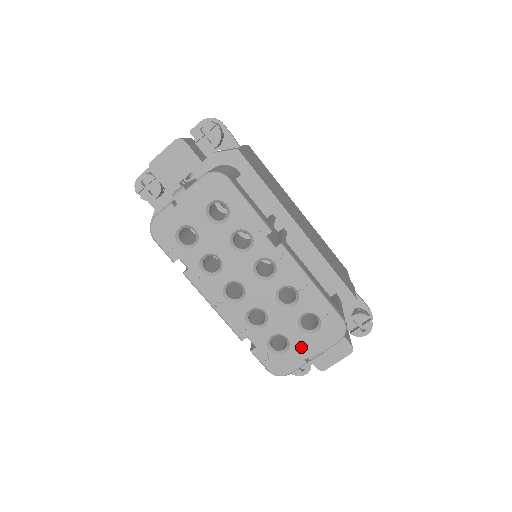
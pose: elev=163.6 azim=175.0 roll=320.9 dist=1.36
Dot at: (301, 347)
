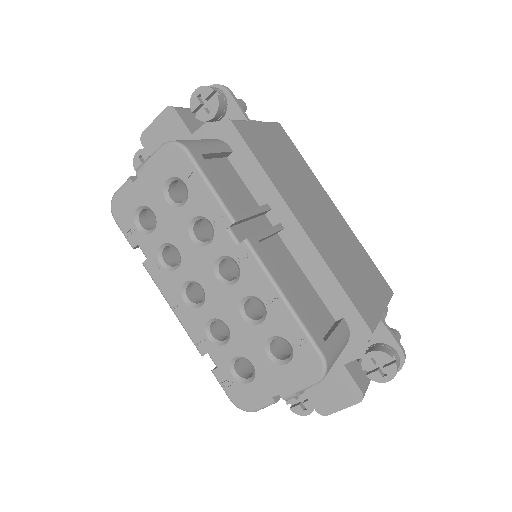
Dot at: (268, 380)
